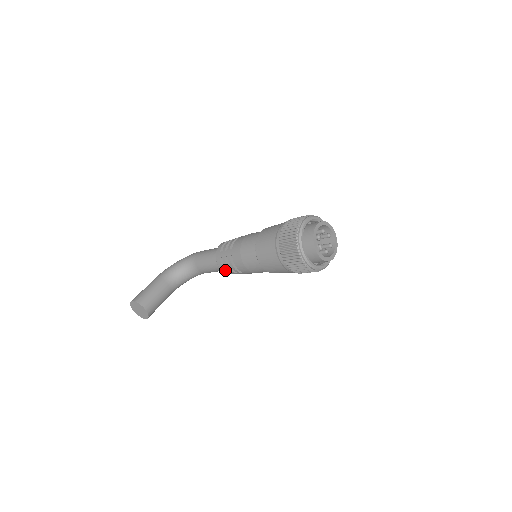
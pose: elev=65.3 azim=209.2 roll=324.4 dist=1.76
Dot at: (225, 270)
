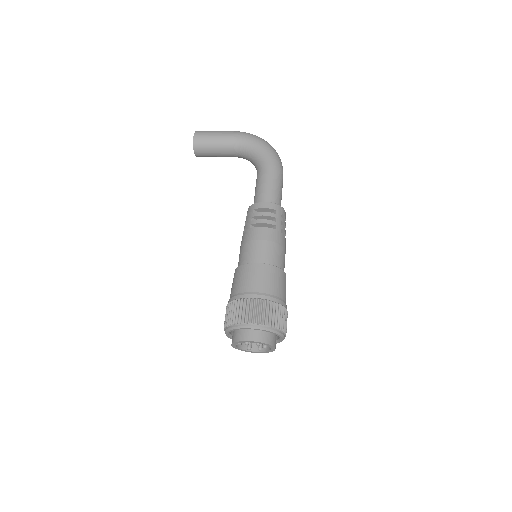
Dot at: occluded
